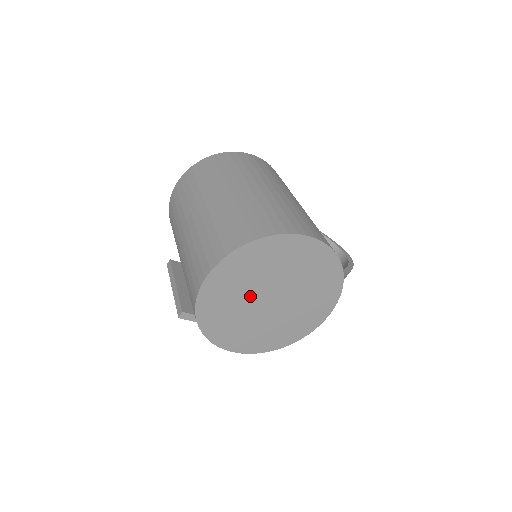
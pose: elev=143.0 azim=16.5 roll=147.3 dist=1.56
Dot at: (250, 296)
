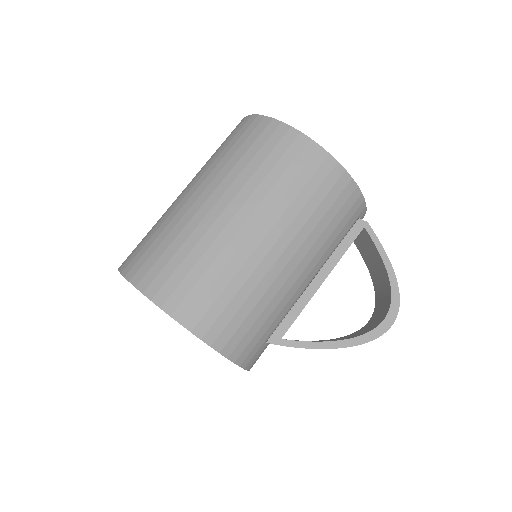
Dot at: occluded
